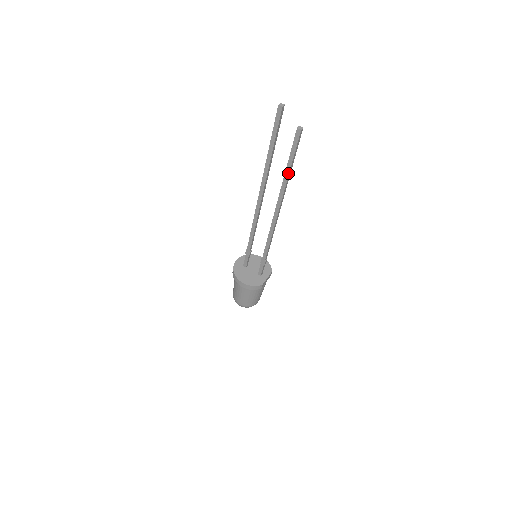
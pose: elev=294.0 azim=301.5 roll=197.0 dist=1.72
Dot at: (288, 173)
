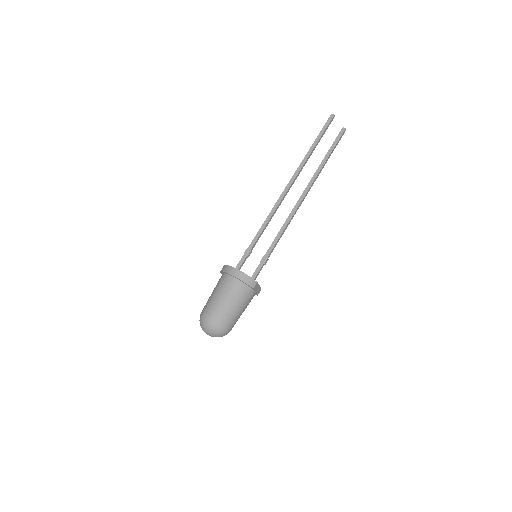
Dot at: (325, 161)
